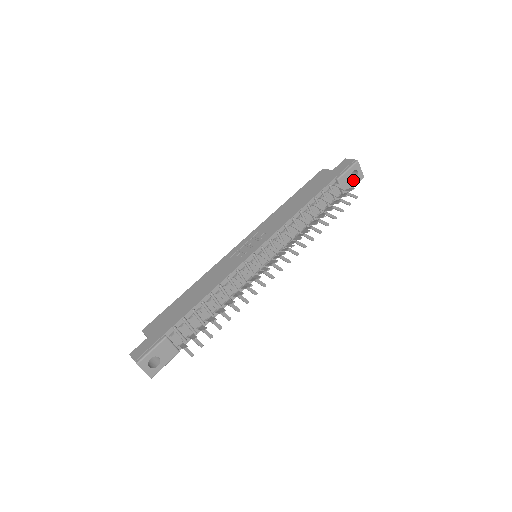
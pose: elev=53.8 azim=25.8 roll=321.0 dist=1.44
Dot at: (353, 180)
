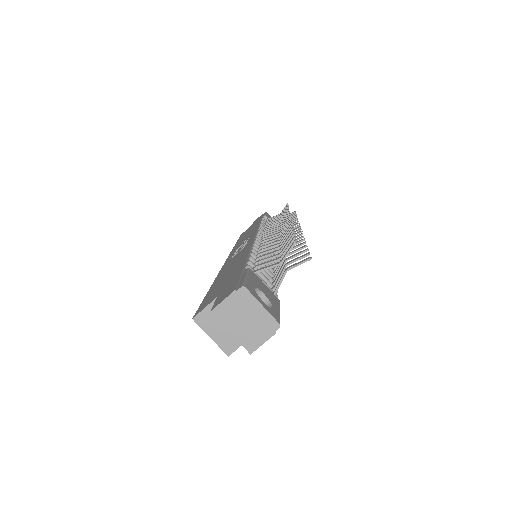
Dot at: occluded
